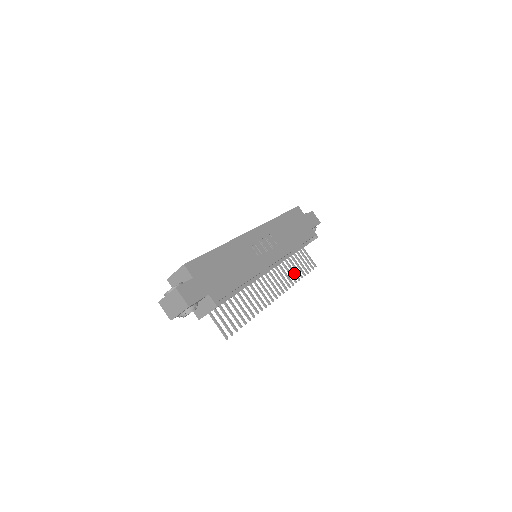
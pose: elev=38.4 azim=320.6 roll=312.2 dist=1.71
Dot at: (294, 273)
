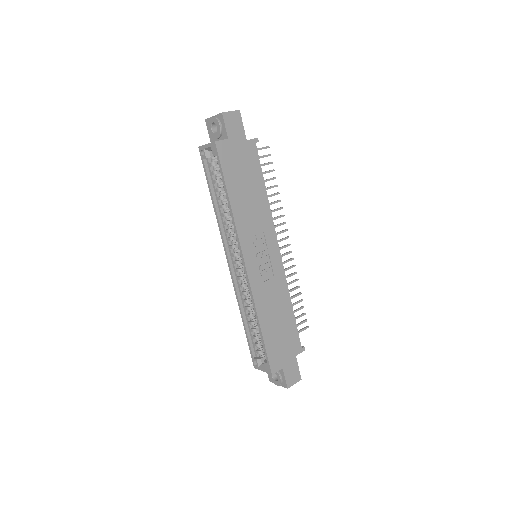
Dot at: occluded
